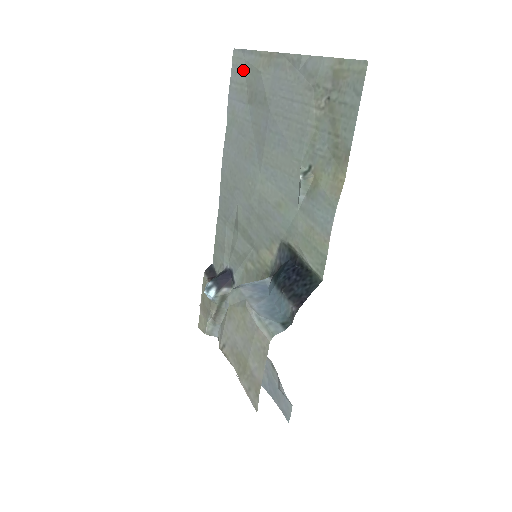
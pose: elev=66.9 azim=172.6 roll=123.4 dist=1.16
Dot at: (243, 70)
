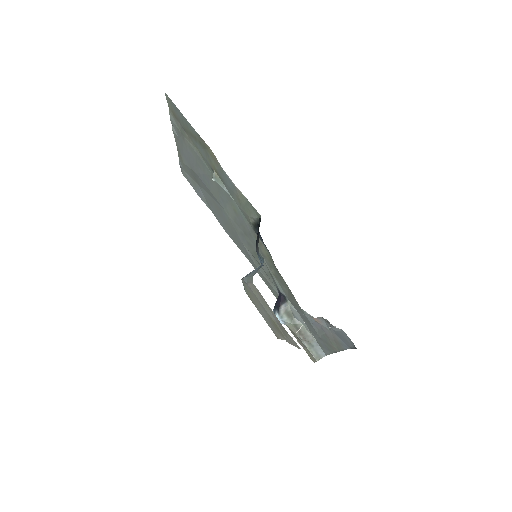
Dot at: (187, 174)
